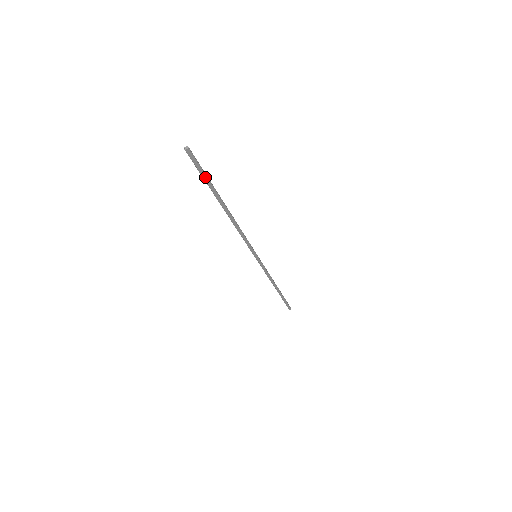
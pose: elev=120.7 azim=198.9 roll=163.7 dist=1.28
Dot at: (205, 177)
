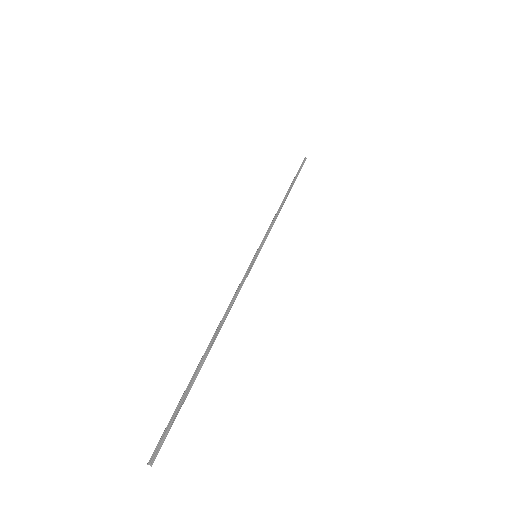
Dot at: occluded
